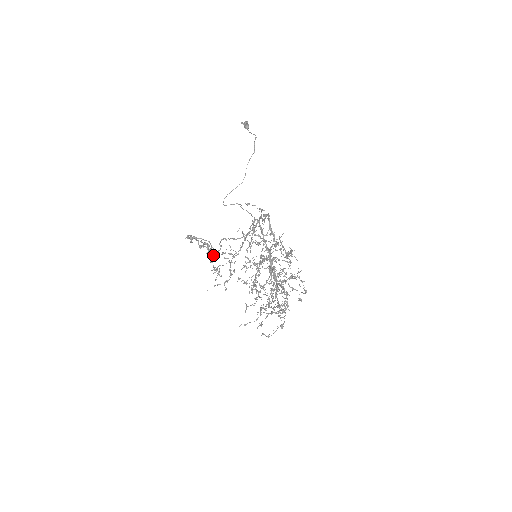
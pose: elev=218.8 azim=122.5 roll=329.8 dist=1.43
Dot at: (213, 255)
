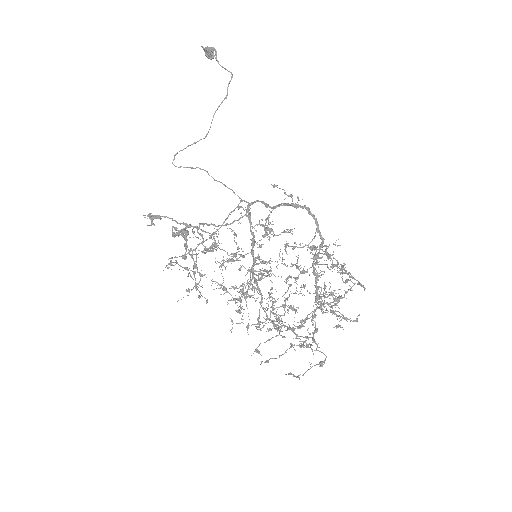
Dot at: (205, 252)
